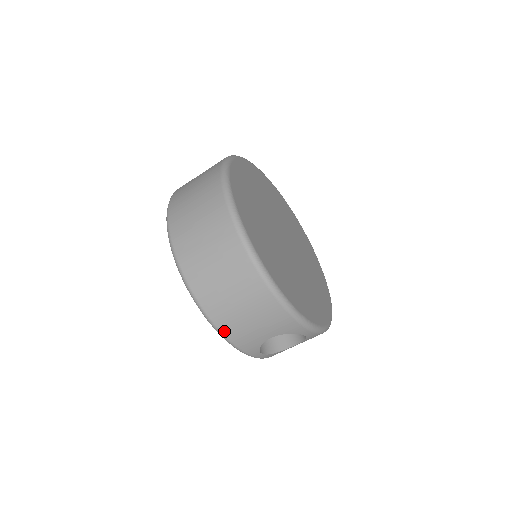
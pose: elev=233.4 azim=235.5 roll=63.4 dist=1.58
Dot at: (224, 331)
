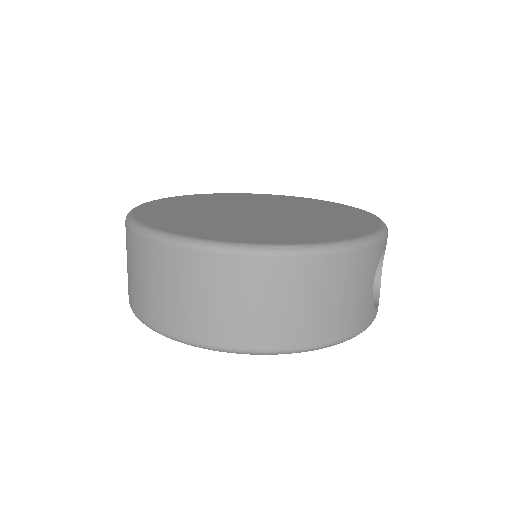
Dot at: (342, 336)
